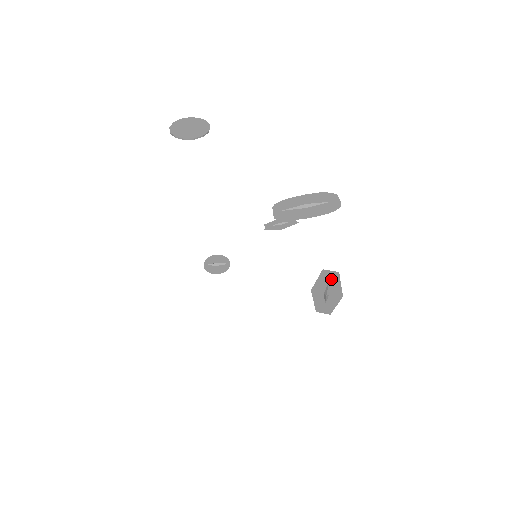
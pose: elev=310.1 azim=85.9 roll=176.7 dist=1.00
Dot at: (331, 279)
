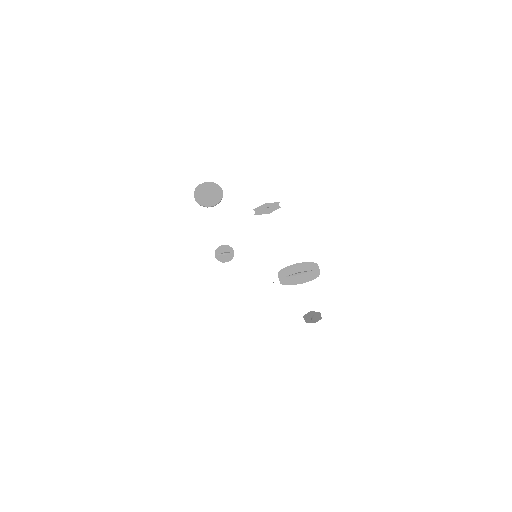
Dot at: (315, 314)
